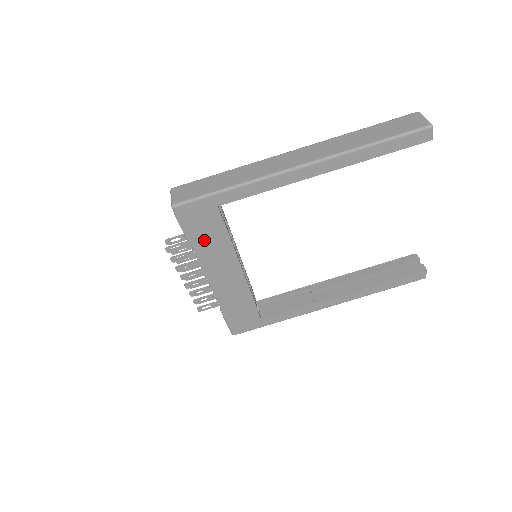
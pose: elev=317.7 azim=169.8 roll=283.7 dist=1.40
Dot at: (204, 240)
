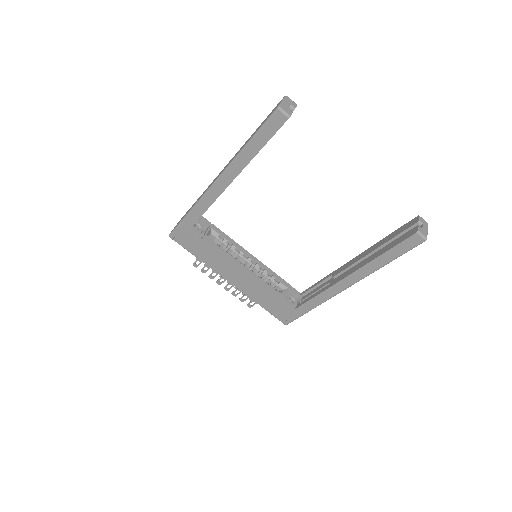
Dot at: (203, 253)
